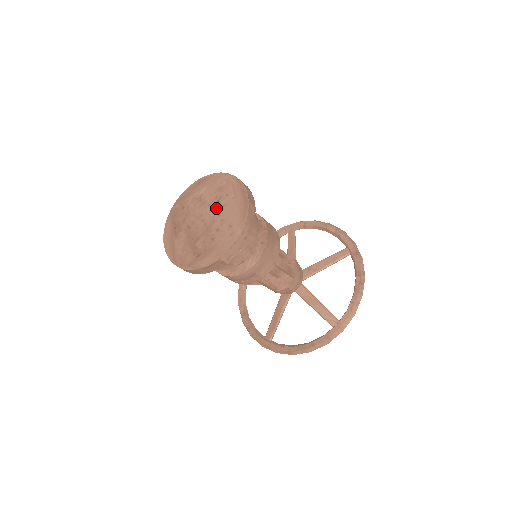
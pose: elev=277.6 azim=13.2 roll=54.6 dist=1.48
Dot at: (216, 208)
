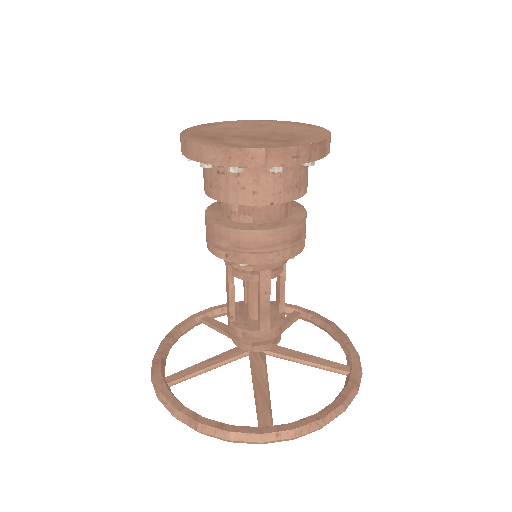
Dot at: (264, 127)
